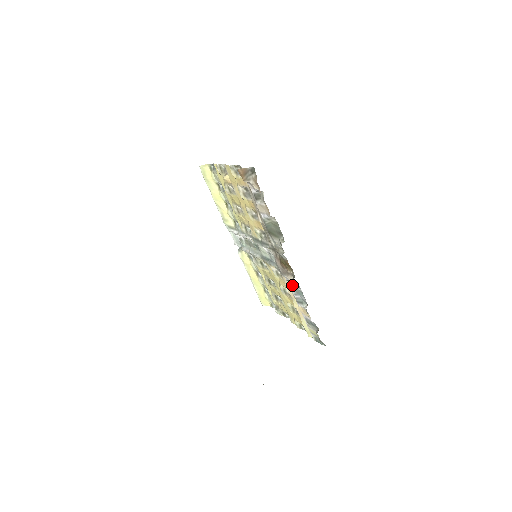
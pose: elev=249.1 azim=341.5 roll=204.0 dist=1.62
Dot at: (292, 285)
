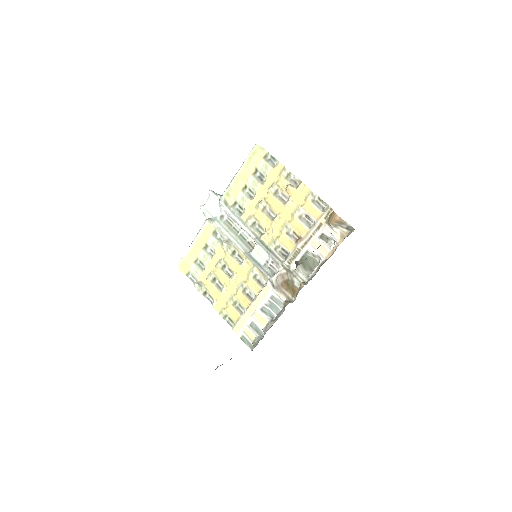
Dot at: (273, 299)
